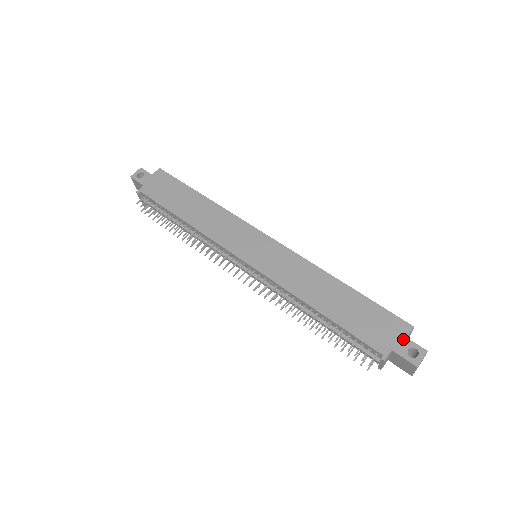
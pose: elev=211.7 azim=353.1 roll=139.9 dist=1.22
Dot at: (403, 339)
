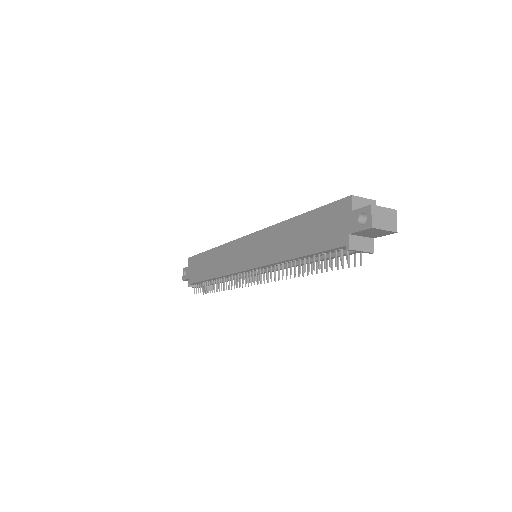
Dot at: (350, 215)
